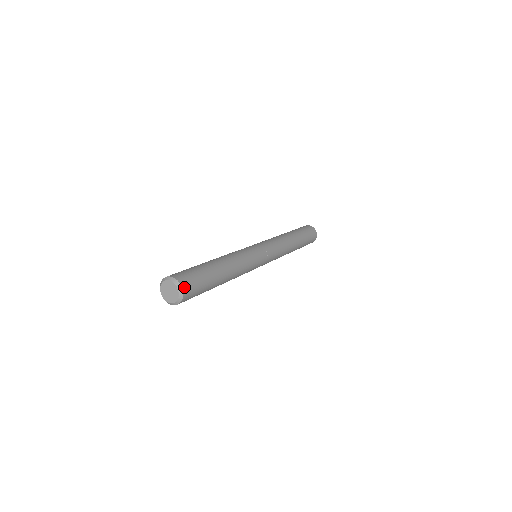
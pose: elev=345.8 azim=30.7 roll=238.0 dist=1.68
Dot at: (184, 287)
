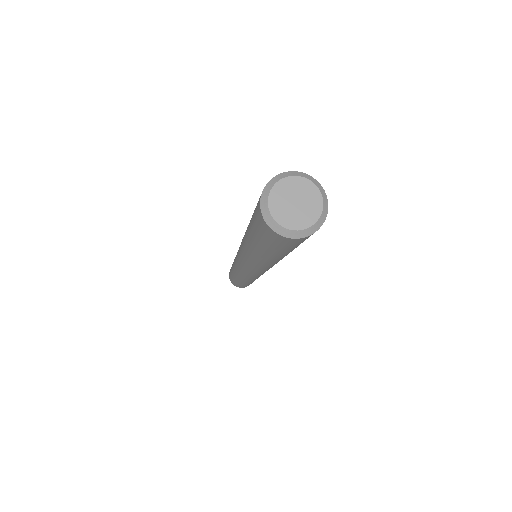
Dot at: (324, 218)
